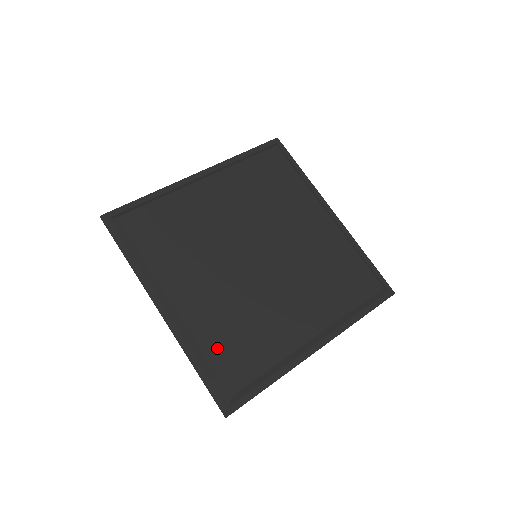
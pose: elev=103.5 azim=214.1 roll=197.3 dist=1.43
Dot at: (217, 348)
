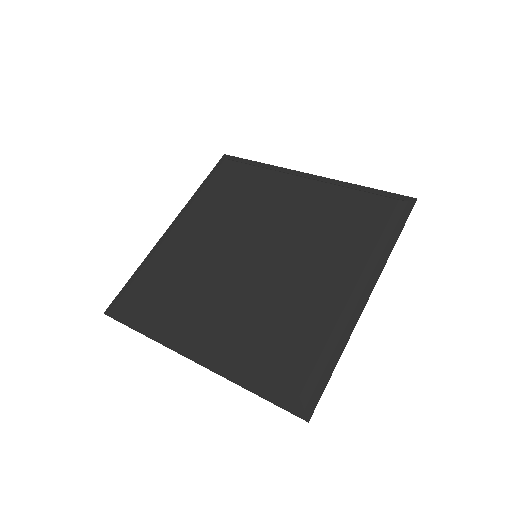
Dot at: (260, 358)
